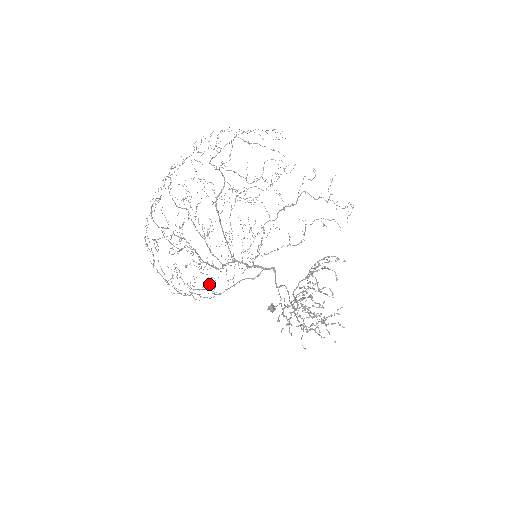
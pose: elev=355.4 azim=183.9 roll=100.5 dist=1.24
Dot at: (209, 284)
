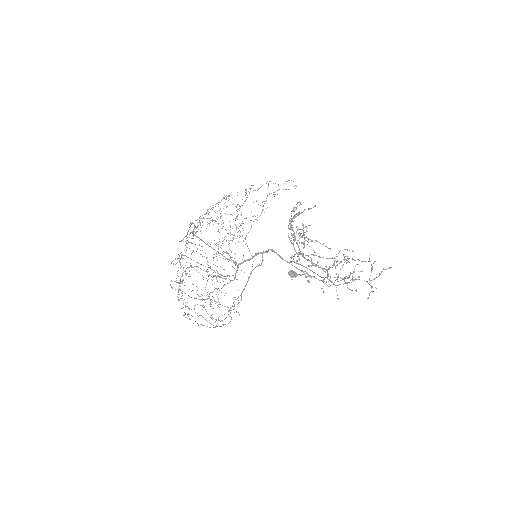
Dot at: occluded
